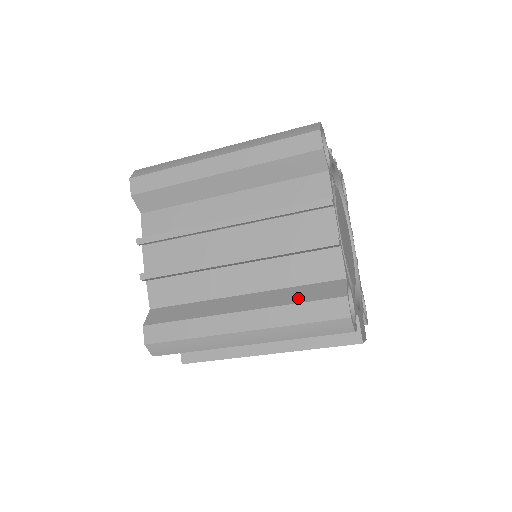
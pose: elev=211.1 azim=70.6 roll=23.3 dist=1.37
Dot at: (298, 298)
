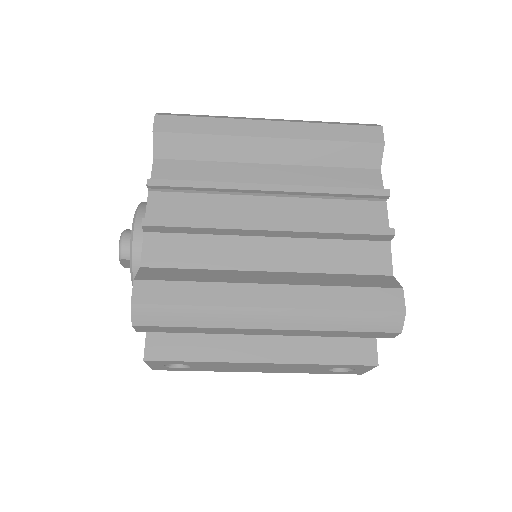
Dot at: (344, 282)
